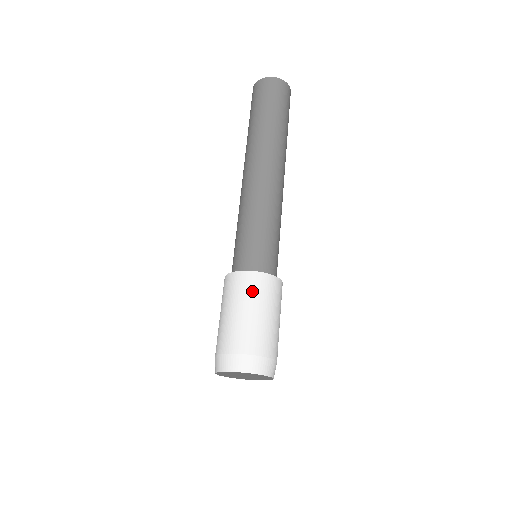
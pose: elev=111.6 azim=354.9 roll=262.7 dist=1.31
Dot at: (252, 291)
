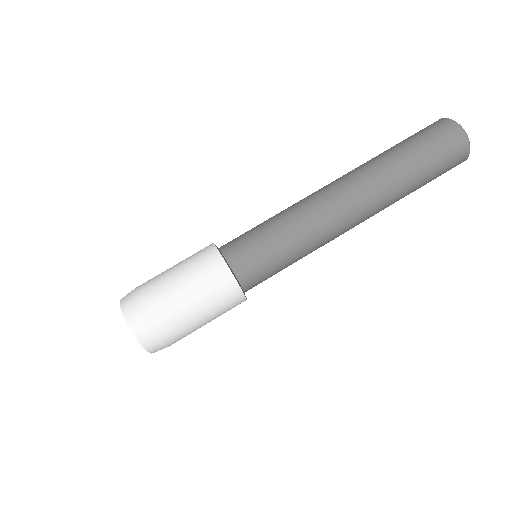
Dot at: (221, 301)
